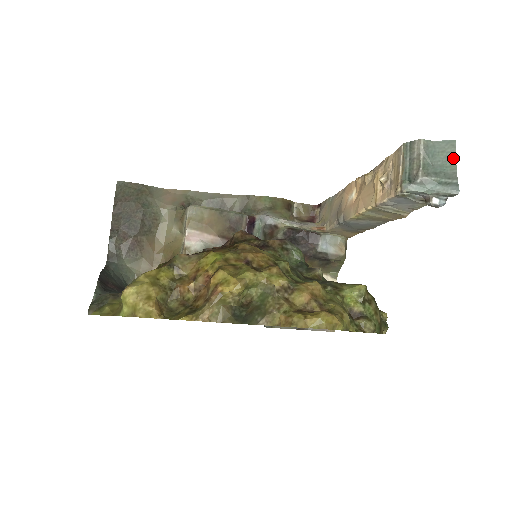
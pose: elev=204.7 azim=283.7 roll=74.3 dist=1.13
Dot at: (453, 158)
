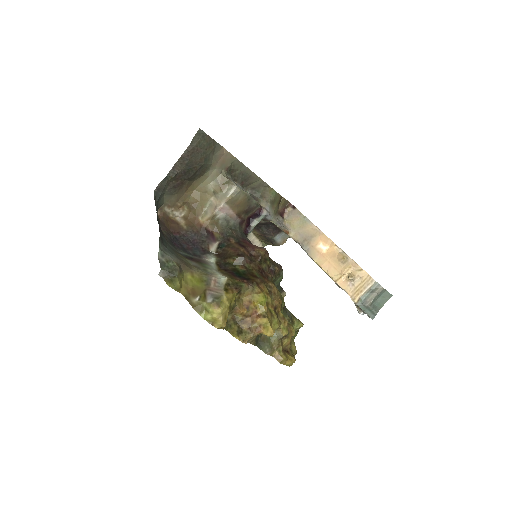
Dot at: occluded
